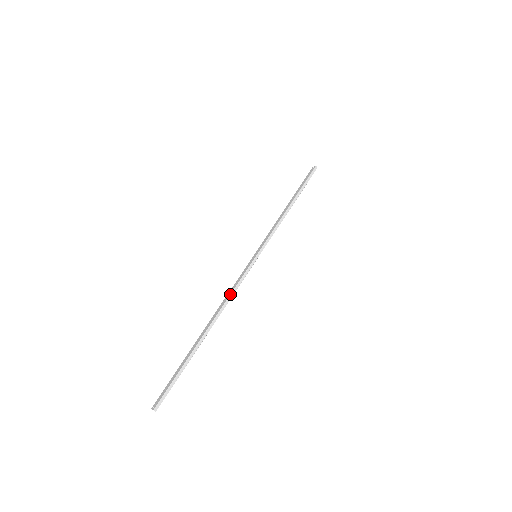
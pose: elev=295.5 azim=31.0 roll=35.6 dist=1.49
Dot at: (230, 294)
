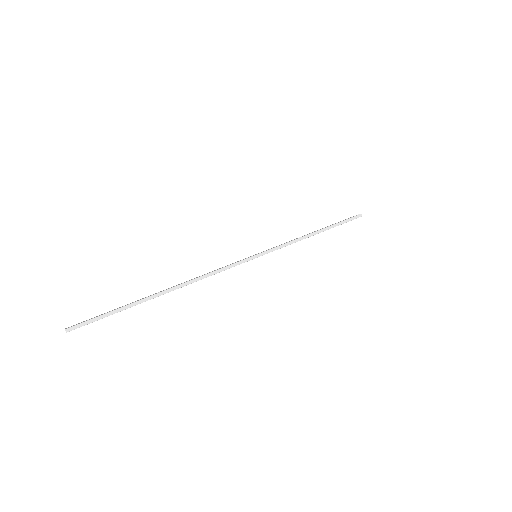
Dot at: (209, 272)
